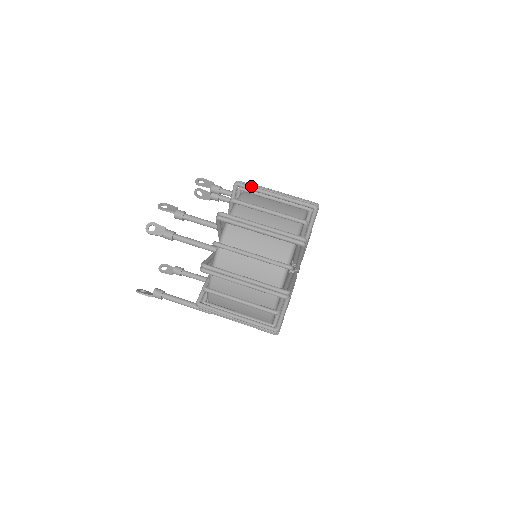
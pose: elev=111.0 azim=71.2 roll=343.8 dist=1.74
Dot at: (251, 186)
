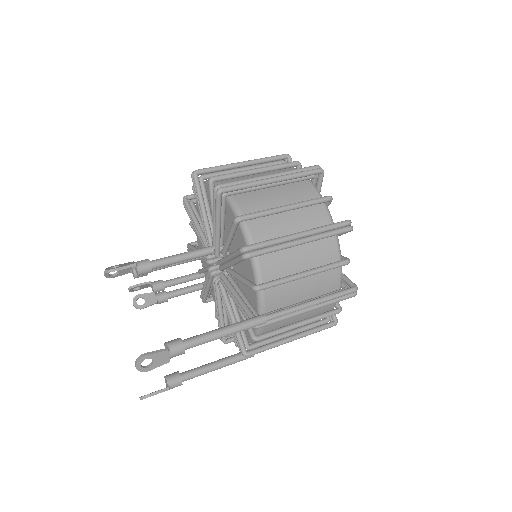
Dot at: occluded
